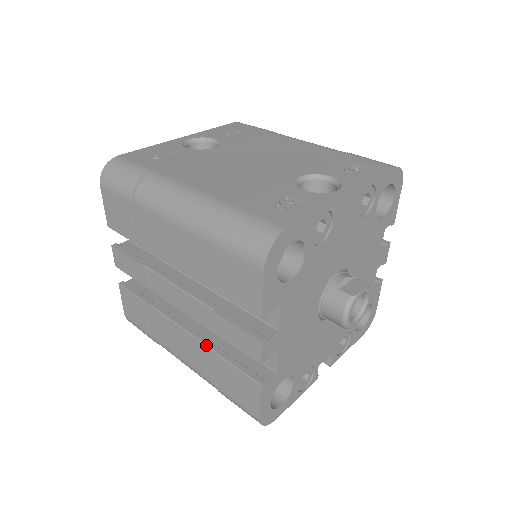
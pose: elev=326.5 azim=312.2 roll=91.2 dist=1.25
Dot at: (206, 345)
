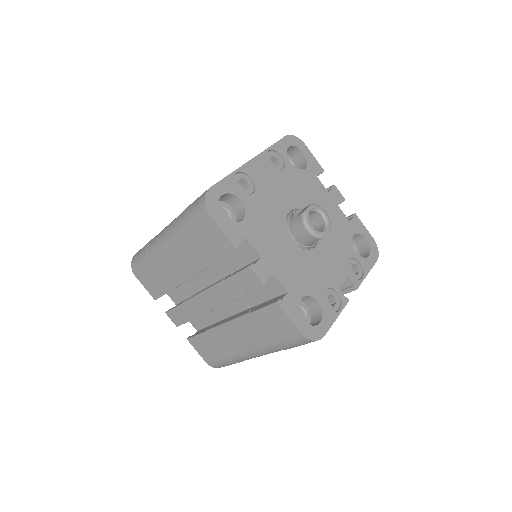
Dot at: (242, 316)
